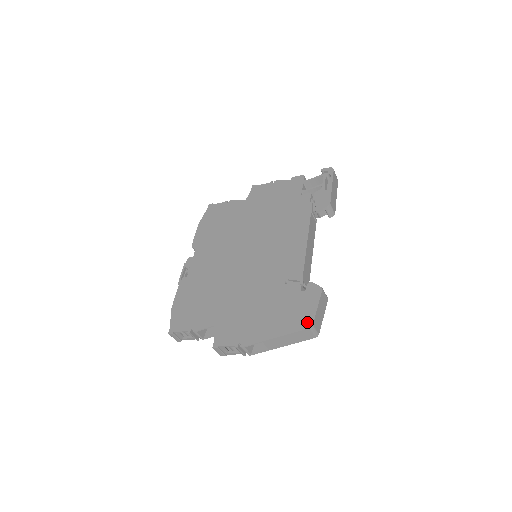
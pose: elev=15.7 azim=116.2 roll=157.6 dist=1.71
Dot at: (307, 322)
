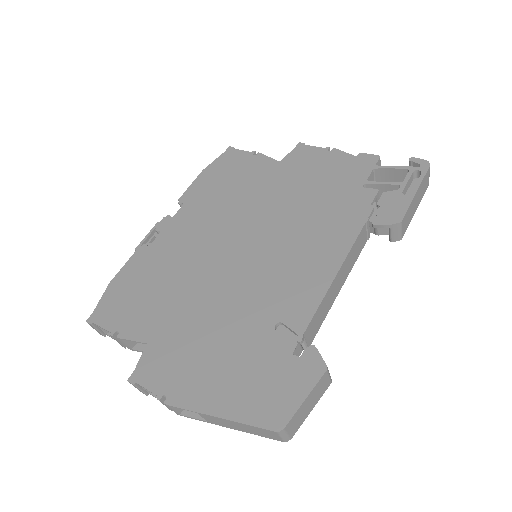
Dot at: (277, 418)
